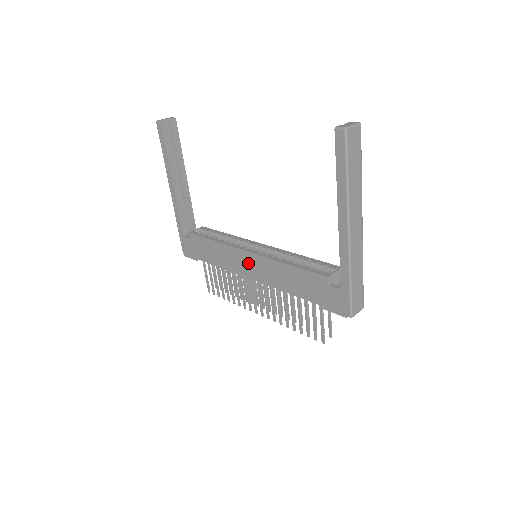
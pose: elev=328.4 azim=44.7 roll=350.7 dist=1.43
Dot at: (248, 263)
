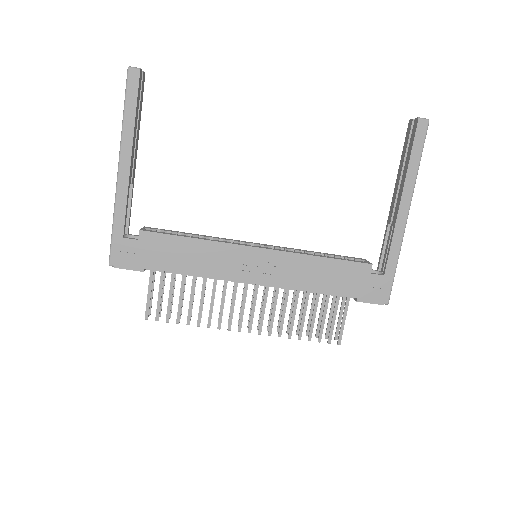
Dot at: (254, 263)
